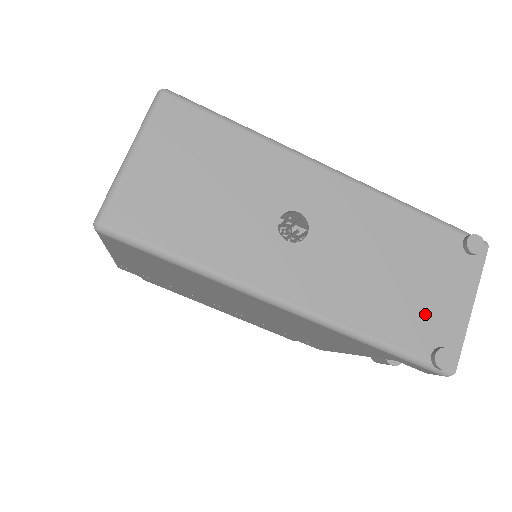
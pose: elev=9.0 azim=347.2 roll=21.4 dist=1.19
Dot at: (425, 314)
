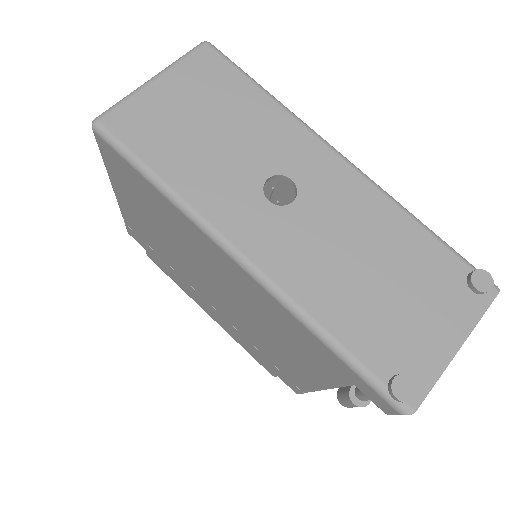
Dot at: (397, 331)
